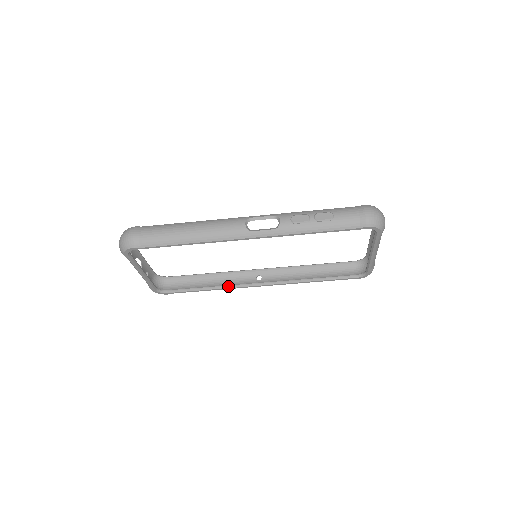
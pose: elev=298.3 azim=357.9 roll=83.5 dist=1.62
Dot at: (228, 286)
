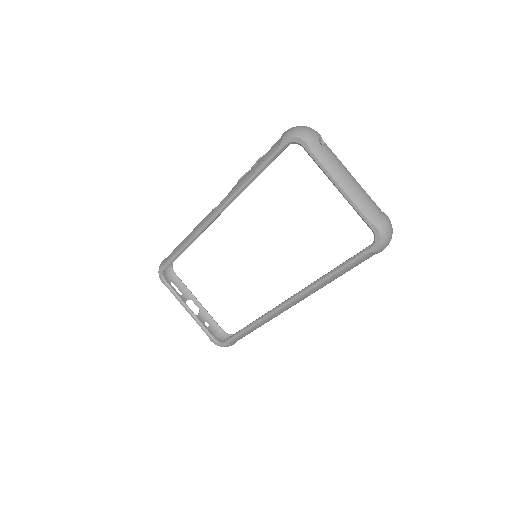
Dot at: (261, 316)
